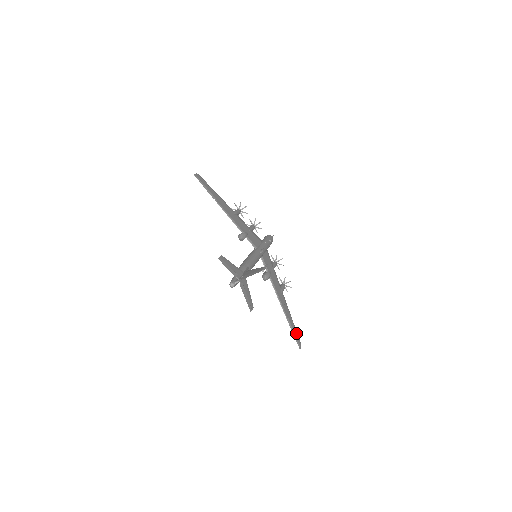
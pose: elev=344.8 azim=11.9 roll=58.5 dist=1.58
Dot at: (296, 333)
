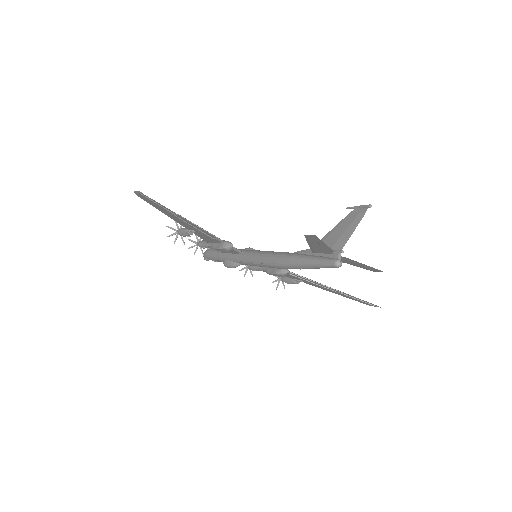
Dot at: (356, 300)
